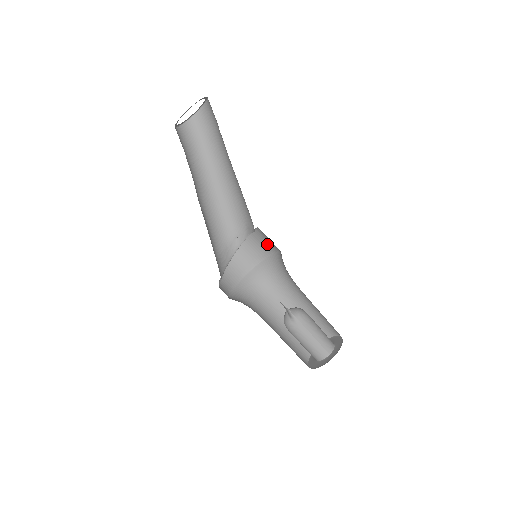
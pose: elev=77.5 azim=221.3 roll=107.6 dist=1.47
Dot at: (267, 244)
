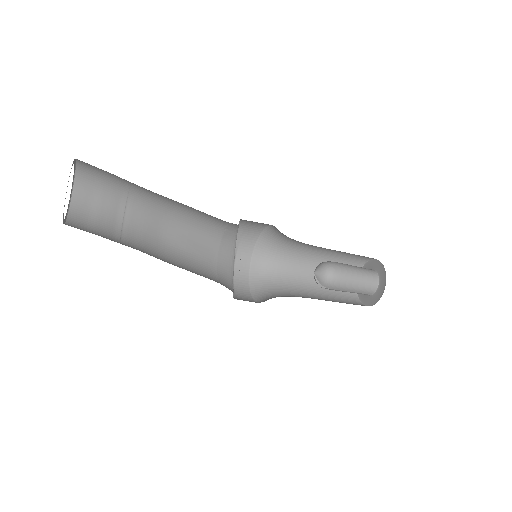
Dot at: occluded
